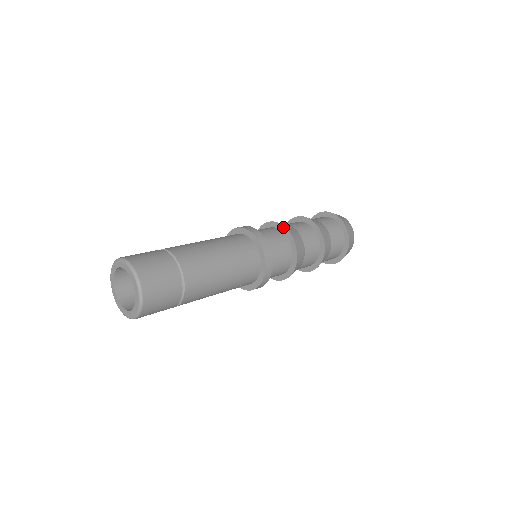
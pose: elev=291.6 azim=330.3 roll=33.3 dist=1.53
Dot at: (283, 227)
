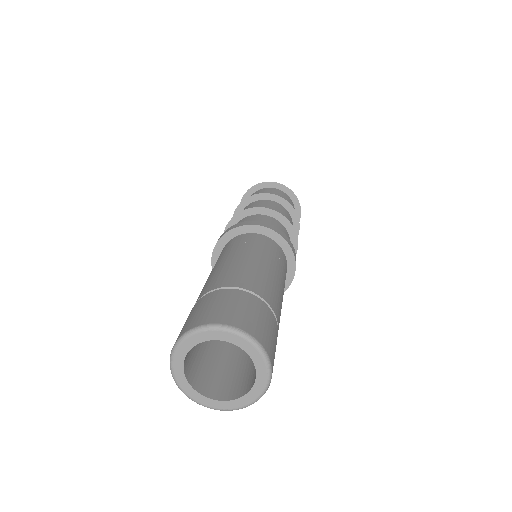
Dot at: (255, 209)
